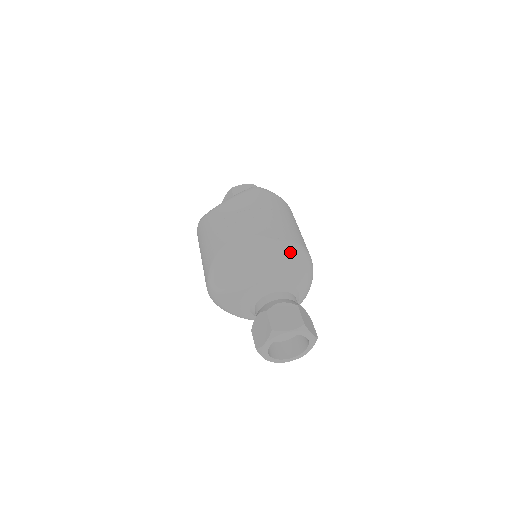
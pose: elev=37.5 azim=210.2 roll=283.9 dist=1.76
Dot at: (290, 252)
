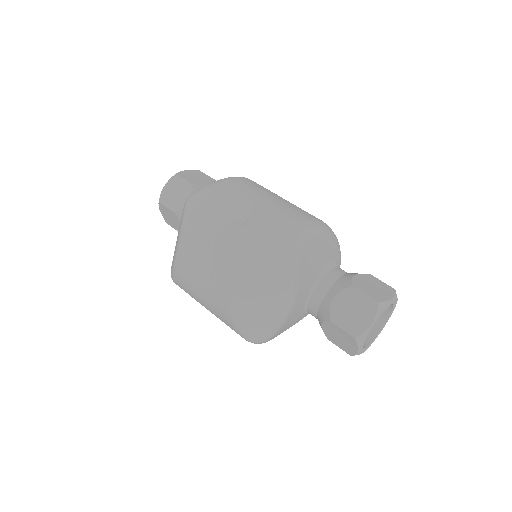
Dot at: (298, 249)
